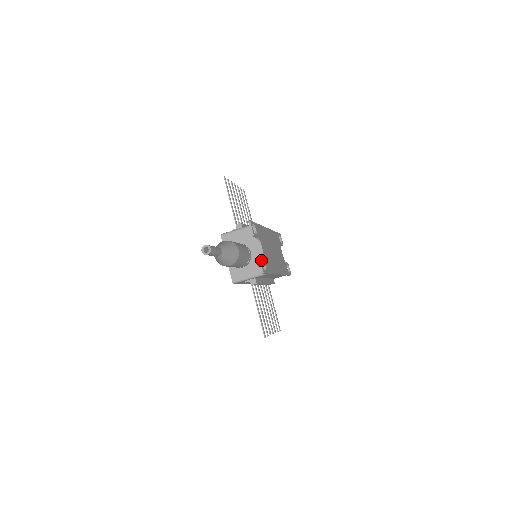
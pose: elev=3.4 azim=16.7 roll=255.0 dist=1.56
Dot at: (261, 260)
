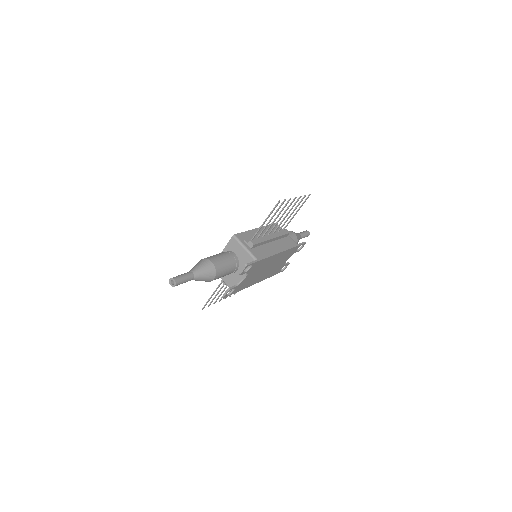
Dot at: occluded
